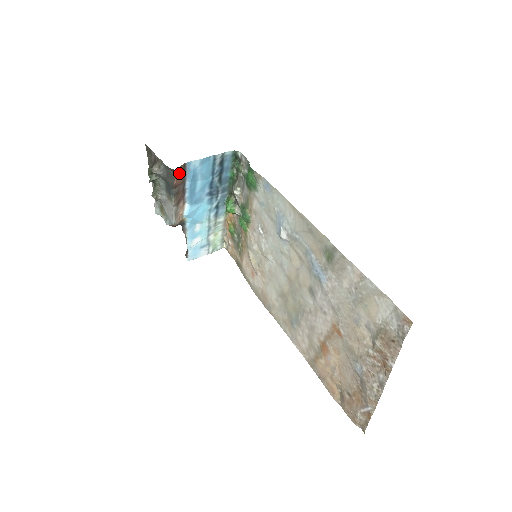
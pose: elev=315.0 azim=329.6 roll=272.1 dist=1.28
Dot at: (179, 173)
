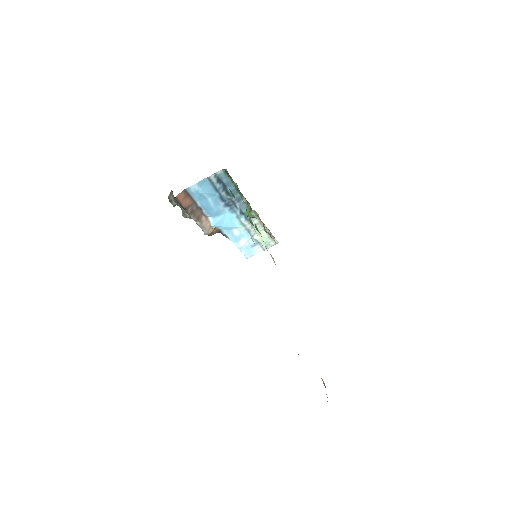
Dot at: (183, 198)
